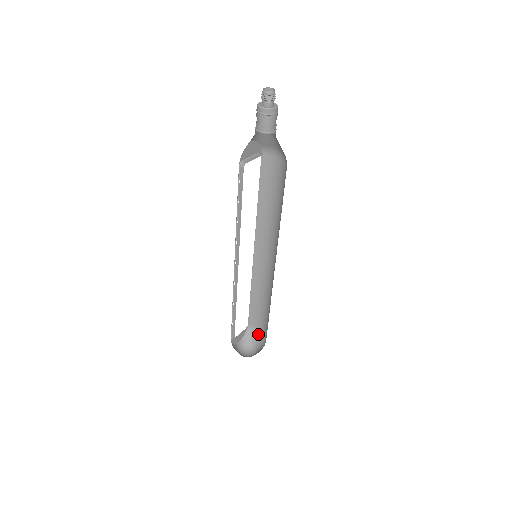
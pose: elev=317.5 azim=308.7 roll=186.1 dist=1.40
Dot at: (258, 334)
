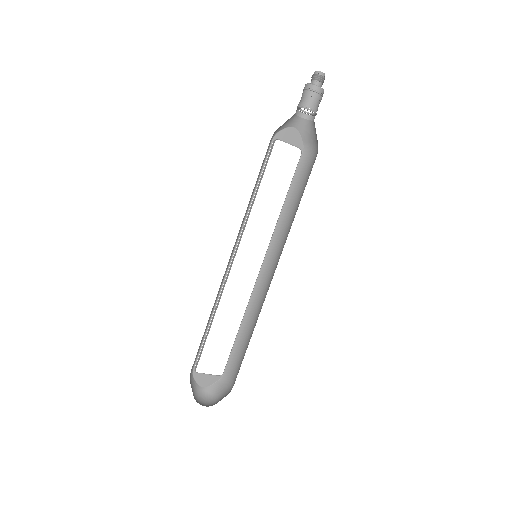
Dot at: (228, 389)
